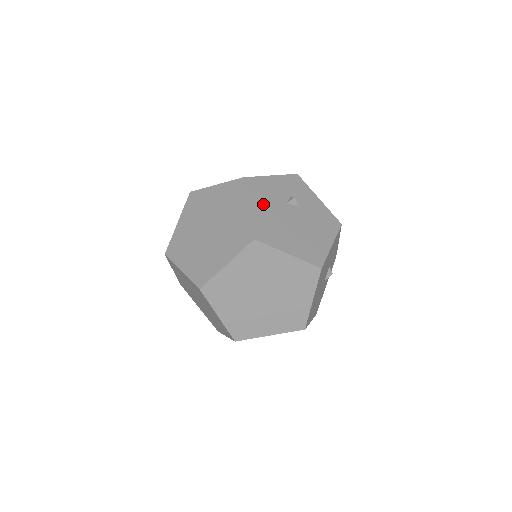
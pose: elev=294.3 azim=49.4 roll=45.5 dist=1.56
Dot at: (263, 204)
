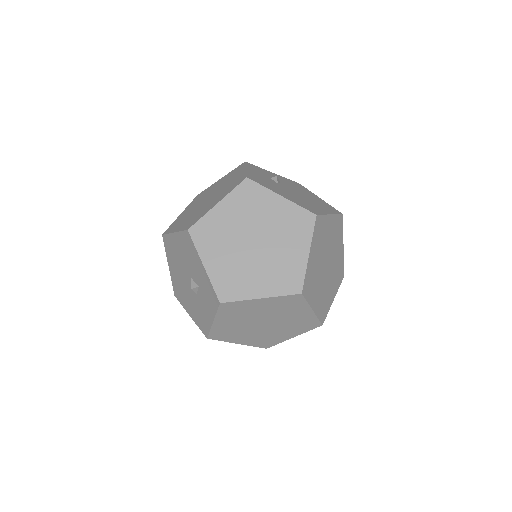
Dot at: (278, 190)
